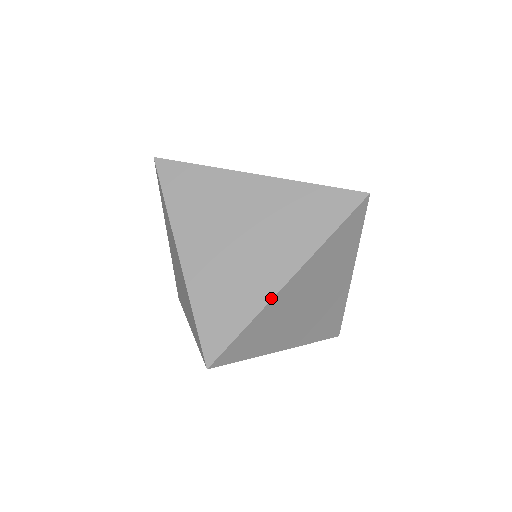
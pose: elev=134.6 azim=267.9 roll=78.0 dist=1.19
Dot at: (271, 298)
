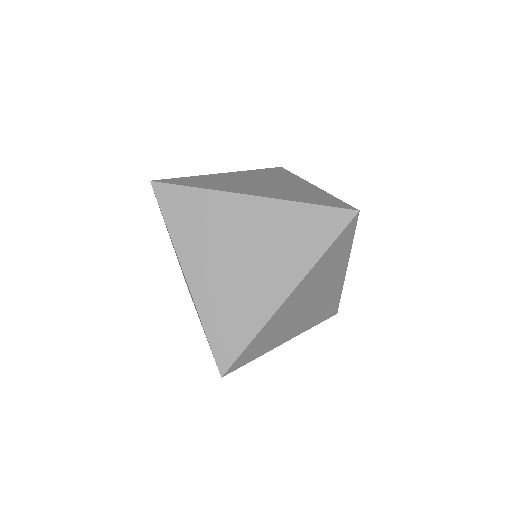
Dot at: (229, 191)
